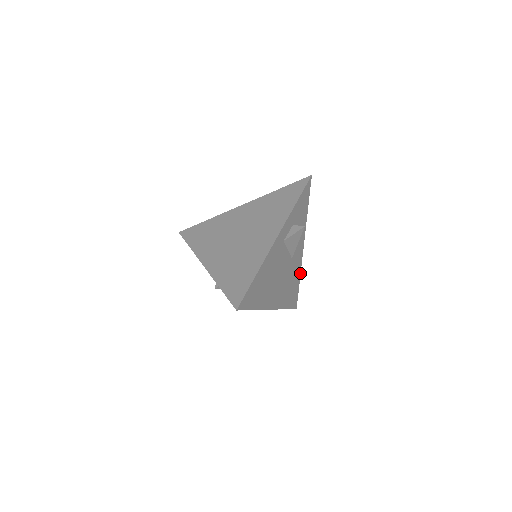
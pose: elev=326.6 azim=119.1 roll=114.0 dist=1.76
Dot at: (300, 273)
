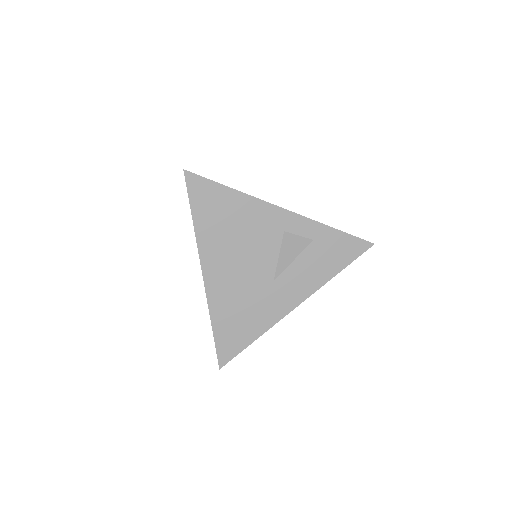
Dot at: (265, 331)
